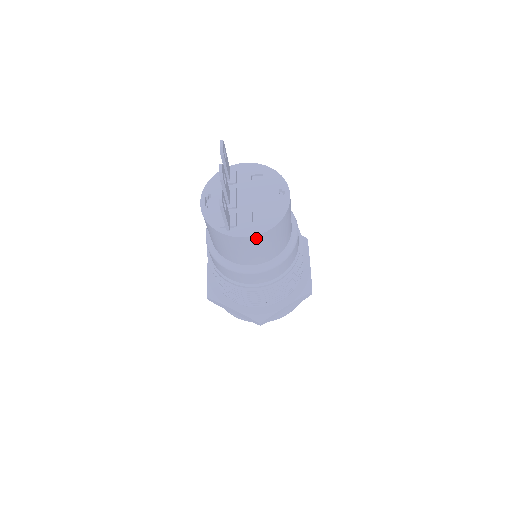
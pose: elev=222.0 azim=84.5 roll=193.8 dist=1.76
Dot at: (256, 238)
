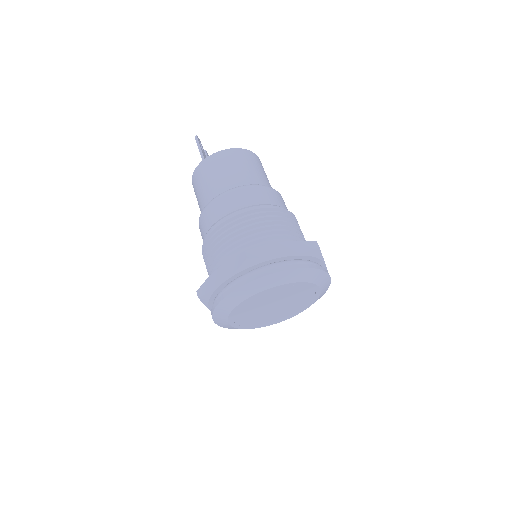
Dot at: (224, 154)
